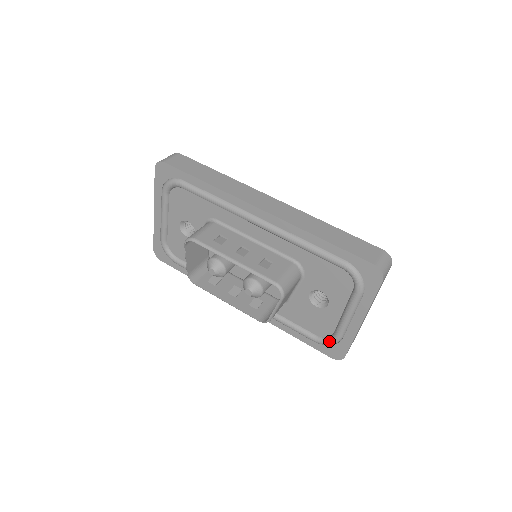
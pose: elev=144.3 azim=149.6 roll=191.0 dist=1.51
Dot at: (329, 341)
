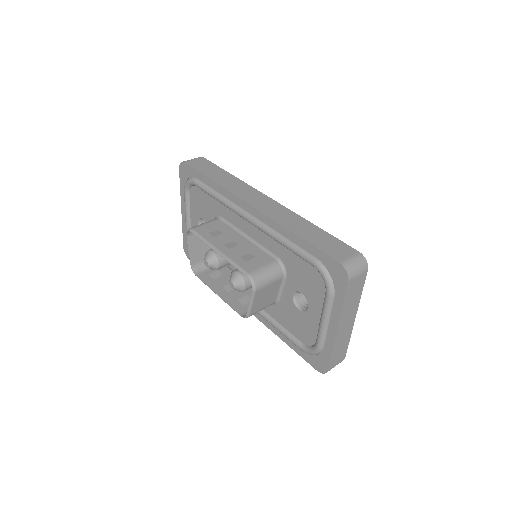
Dot at: (312, 350)
